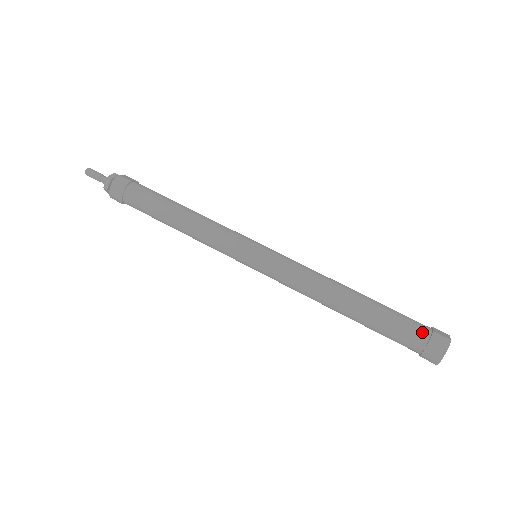
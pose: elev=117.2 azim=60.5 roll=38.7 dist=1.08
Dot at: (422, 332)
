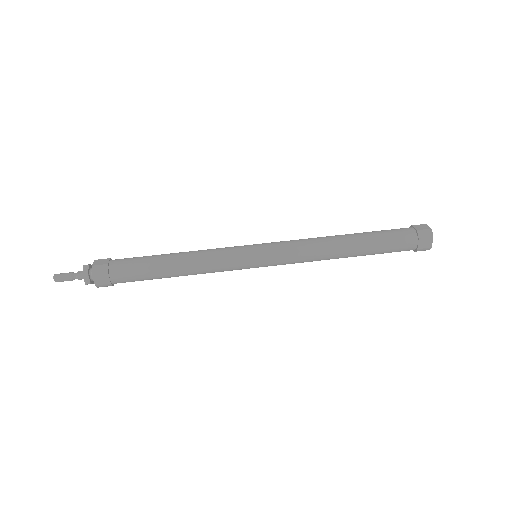
Dot at: (410, 236)
